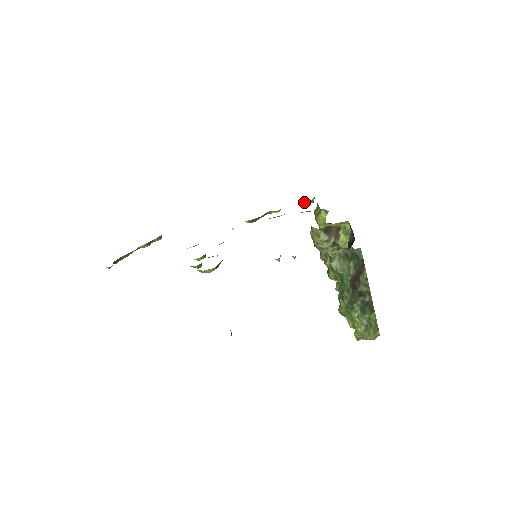
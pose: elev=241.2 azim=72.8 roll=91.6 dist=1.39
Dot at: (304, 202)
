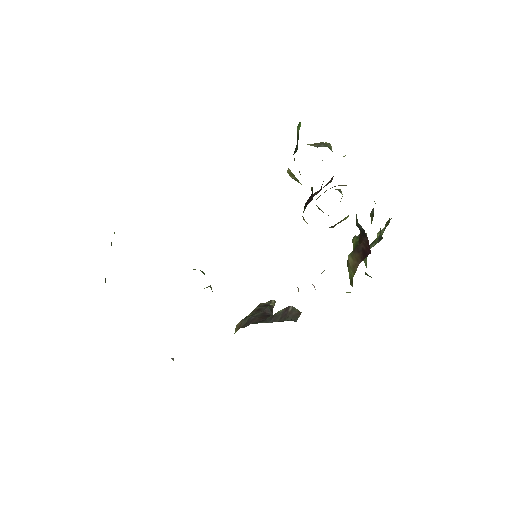
Dot at: occluded
